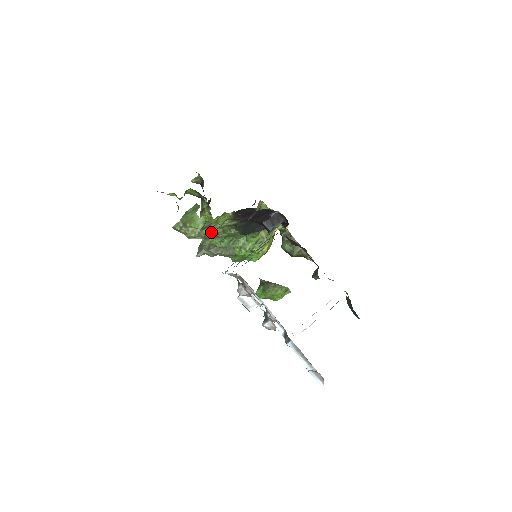
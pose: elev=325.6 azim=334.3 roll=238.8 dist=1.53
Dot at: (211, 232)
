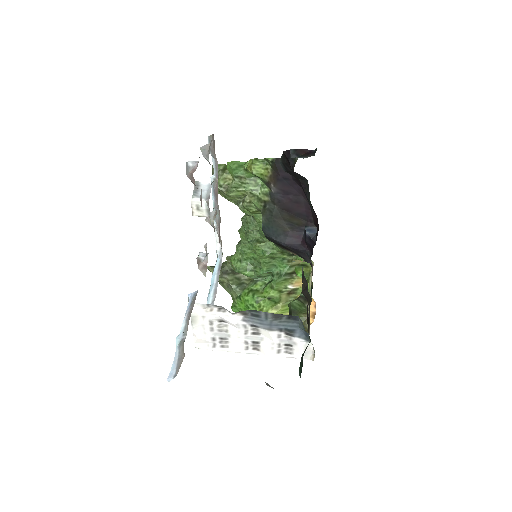
Dot at: (240, 243)
